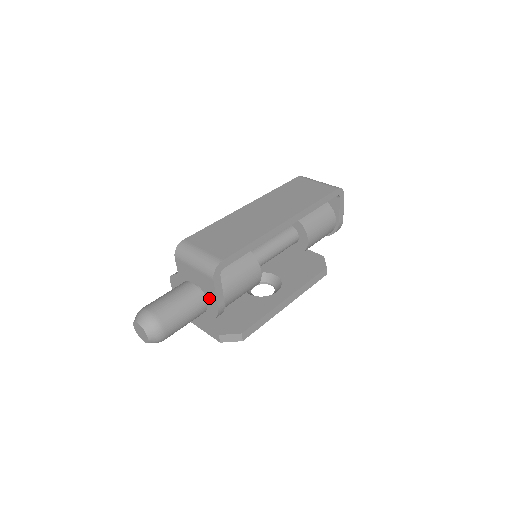
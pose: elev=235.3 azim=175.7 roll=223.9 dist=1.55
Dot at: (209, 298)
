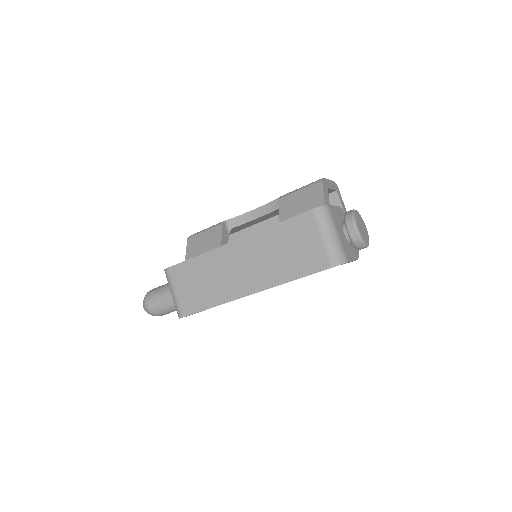
Dot at: occluded
